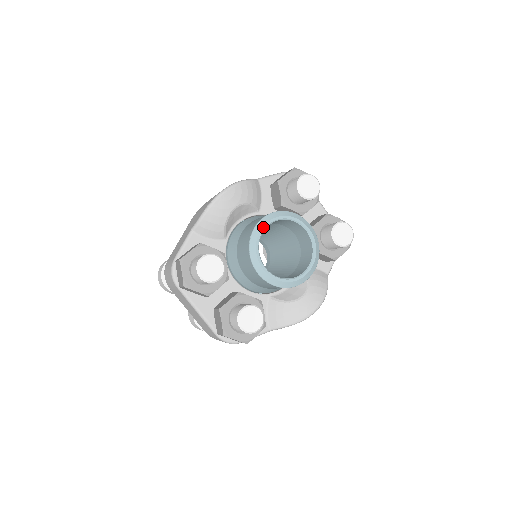
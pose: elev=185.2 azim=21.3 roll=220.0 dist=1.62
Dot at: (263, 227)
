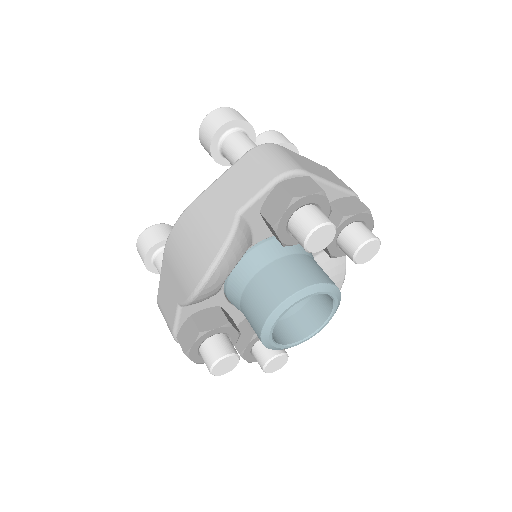
Dot at: (273, 325)
